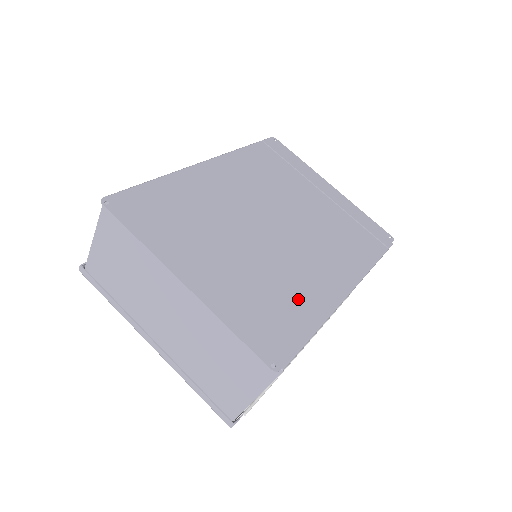
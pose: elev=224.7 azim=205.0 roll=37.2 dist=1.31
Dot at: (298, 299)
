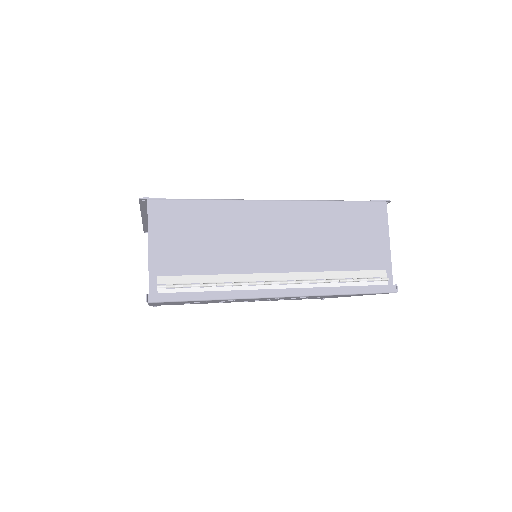
Dot at: occluded
